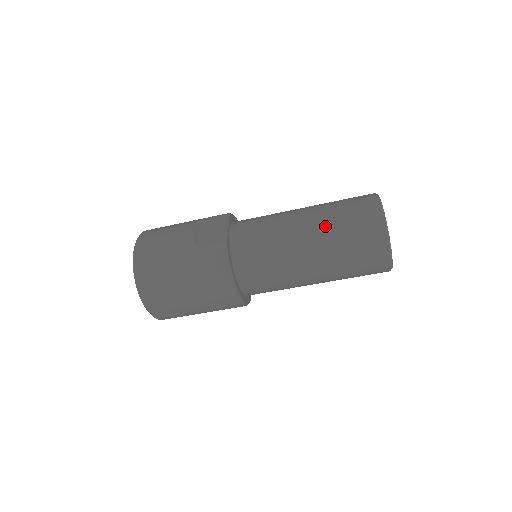
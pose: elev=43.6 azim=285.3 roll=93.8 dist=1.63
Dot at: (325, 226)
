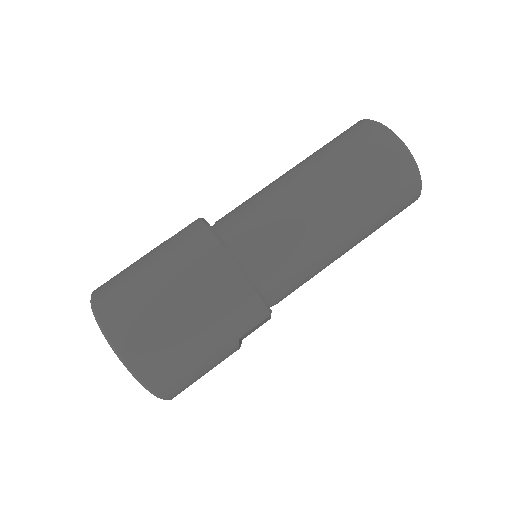
Dot at: (308, 157)
